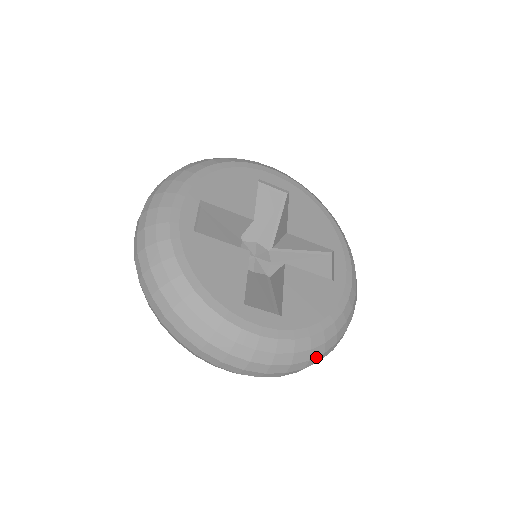
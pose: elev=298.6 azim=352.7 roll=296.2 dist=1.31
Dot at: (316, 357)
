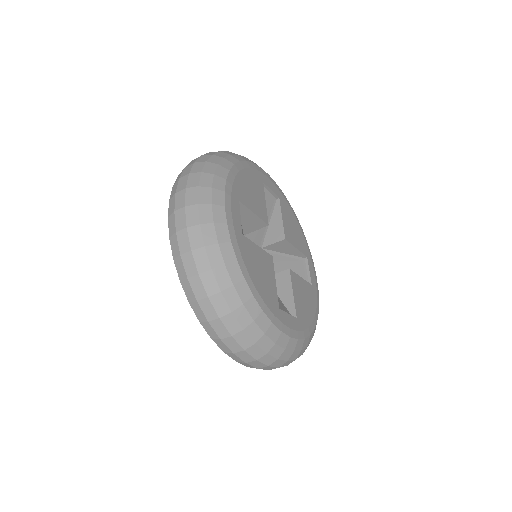
Dot at: (304, 351)
